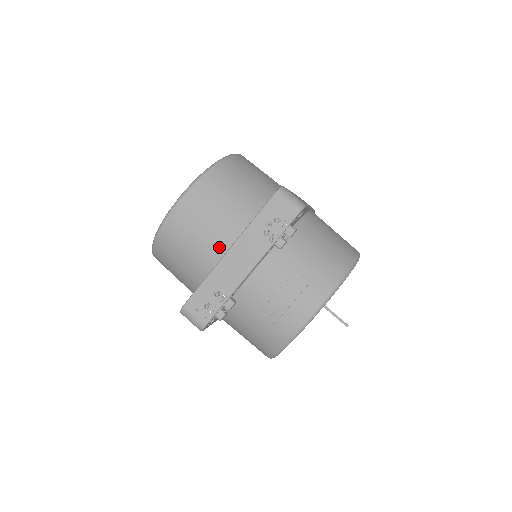
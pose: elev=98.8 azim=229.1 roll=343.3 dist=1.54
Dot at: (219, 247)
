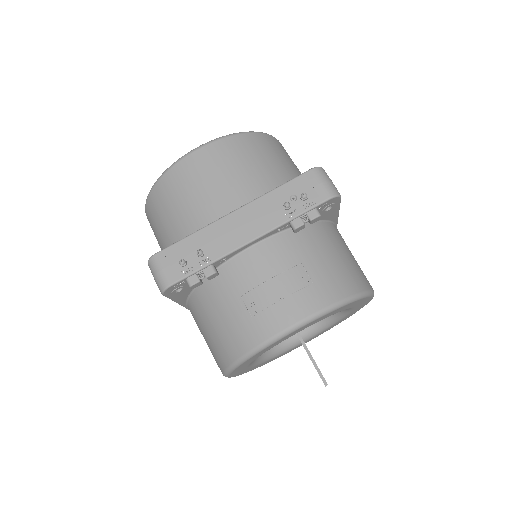
Dot at: (226, 206)
